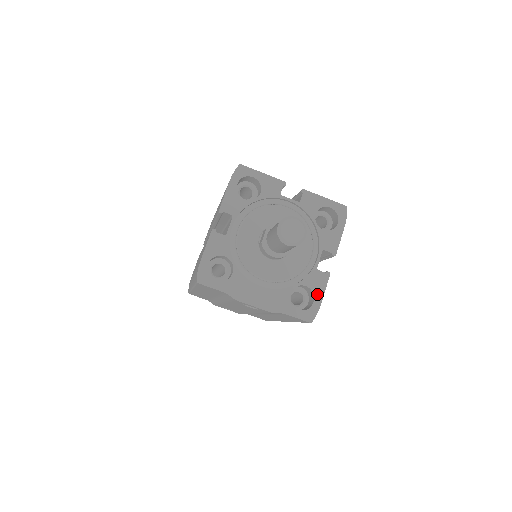
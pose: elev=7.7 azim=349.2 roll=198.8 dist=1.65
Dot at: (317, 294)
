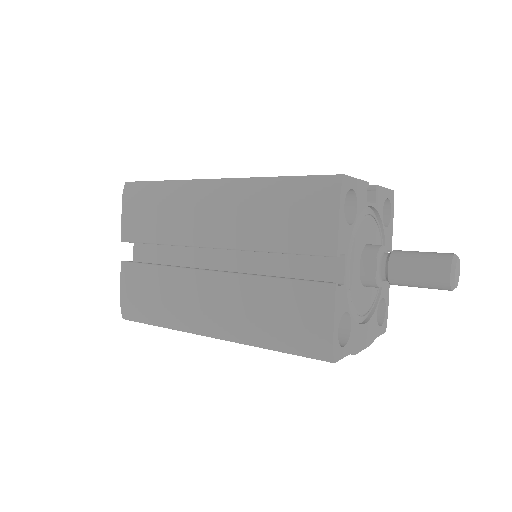
Dot at: (387, 300)
